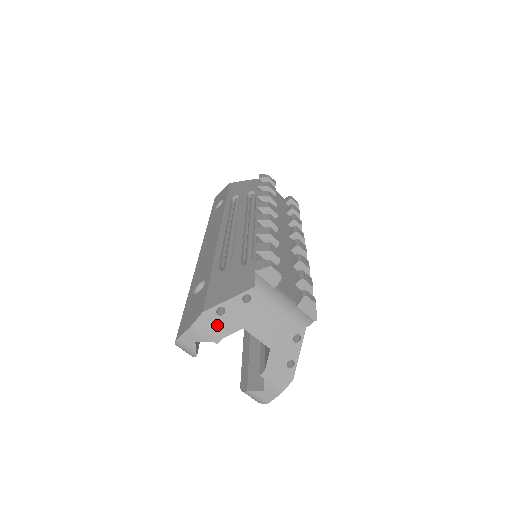
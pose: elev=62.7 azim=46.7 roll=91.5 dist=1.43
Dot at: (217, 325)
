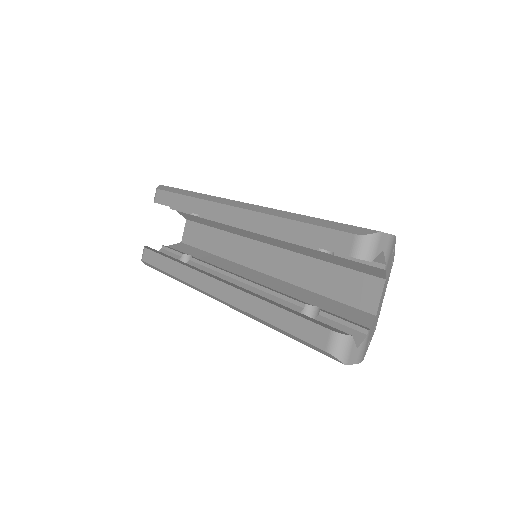
Dot at: (390, 256)
